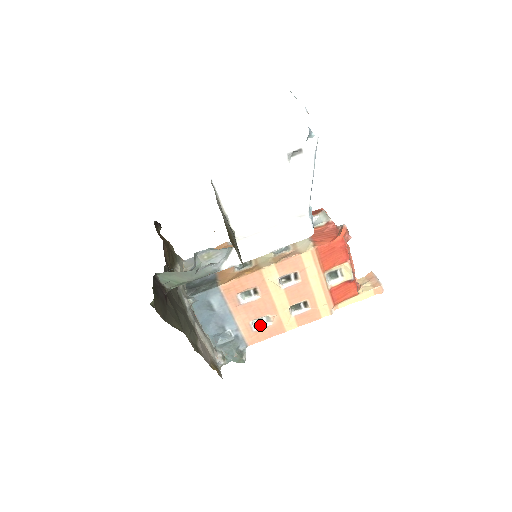
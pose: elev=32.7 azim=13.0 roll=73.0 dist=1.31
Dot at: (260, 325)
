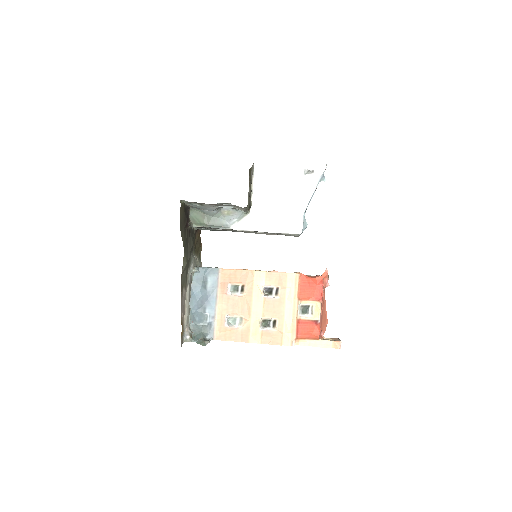
Dot at: (232, 325)
